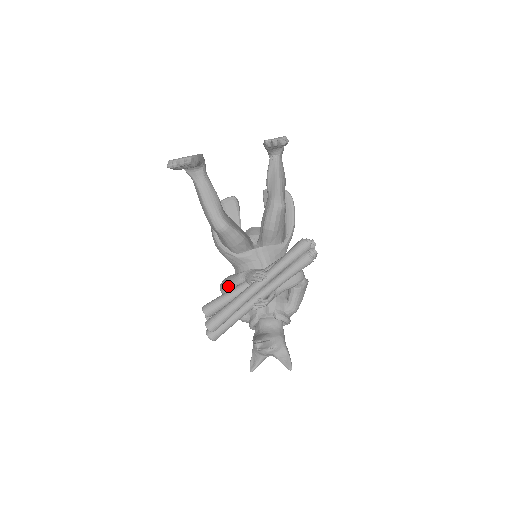
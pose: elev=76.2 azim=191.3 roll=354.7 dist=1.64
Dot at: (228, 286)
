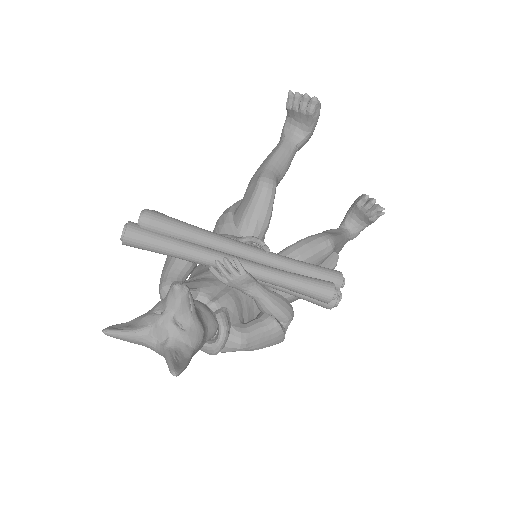
Dot at: occluded
